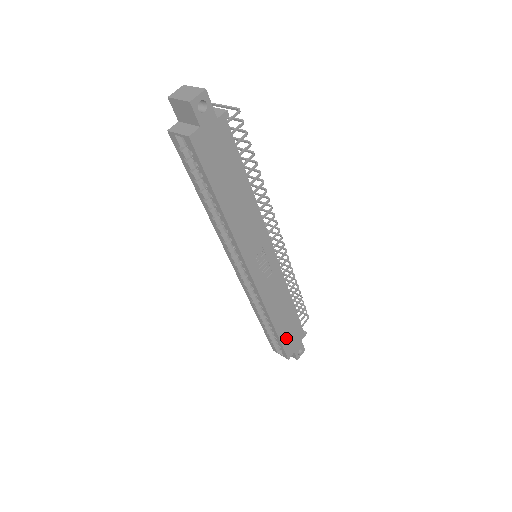
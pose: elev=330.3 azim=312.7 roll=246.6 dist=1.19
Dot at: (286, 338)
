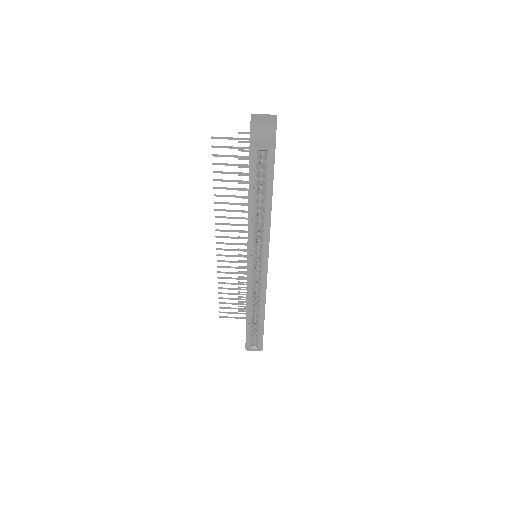
Dot at: occluded
